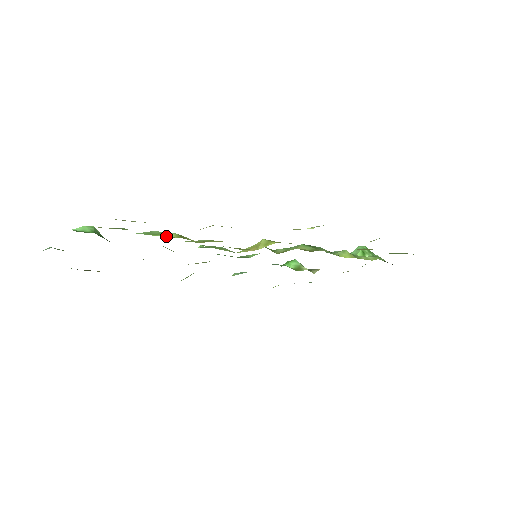
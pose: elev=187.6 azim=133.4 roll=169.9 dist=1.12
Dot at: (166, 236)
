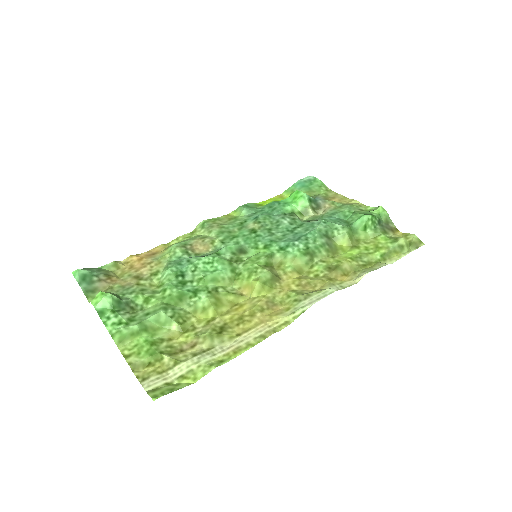
Dot at: (171, 329)
